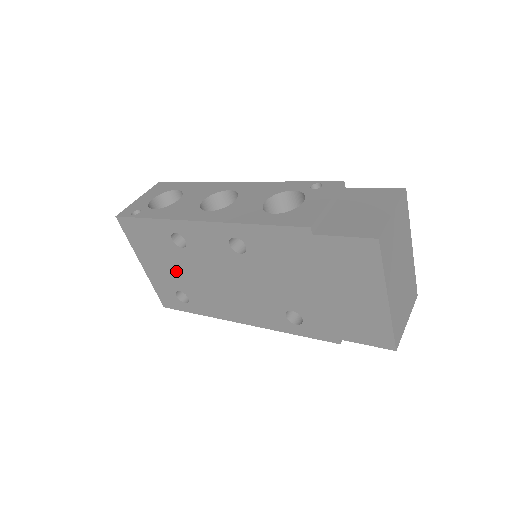
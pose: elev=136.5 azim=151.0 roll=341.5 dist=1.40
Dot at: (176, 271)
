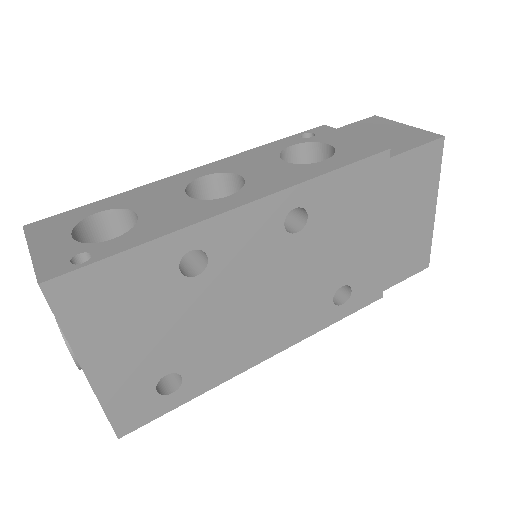
Dot at: (170, 335)
